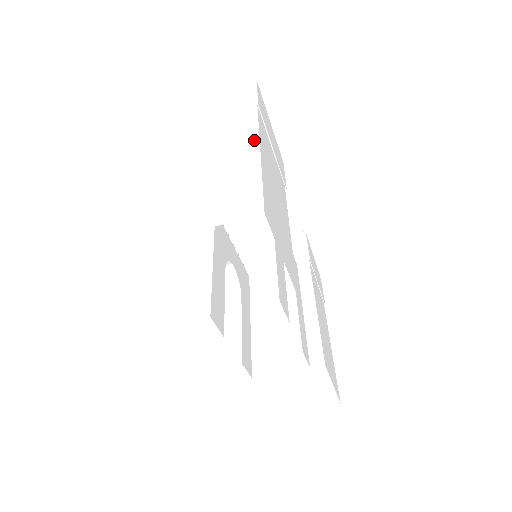
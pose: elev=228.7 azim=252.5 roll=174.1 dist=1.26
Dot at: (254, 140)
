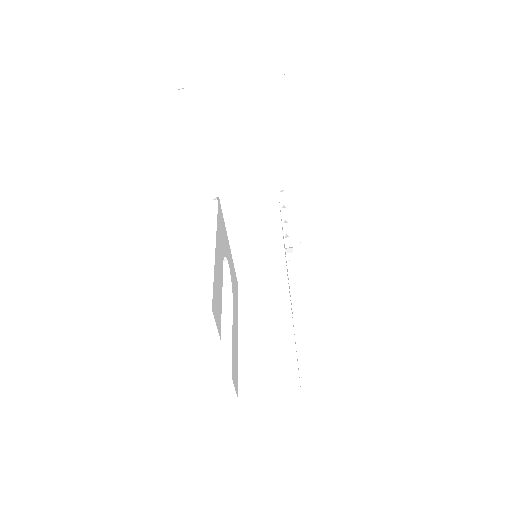
Dot at: (296, 104)
